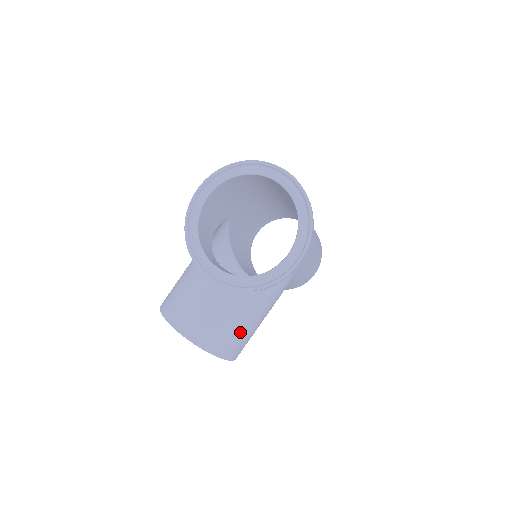
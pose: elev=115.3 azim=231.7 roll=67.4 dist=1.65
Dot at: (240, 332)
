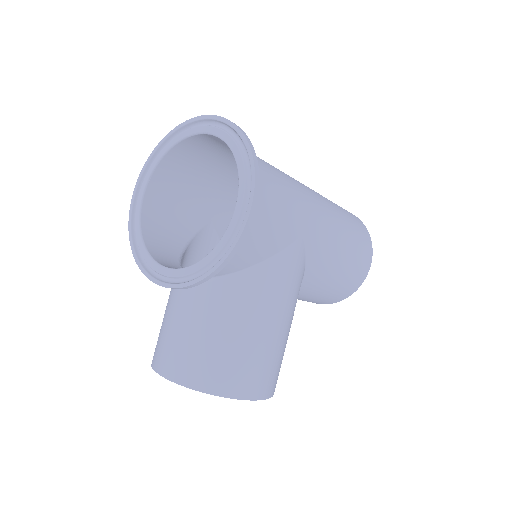
Dot at: (243, 352)
